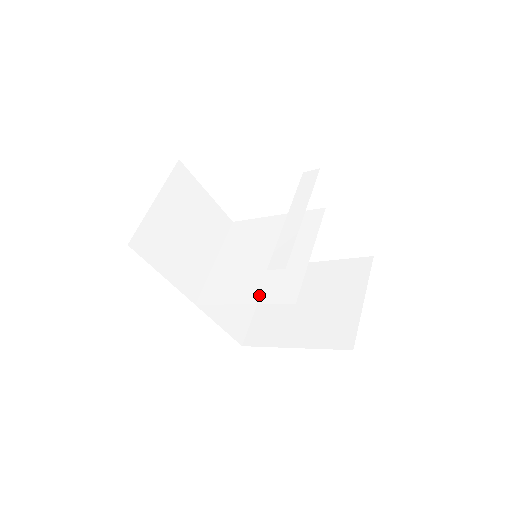
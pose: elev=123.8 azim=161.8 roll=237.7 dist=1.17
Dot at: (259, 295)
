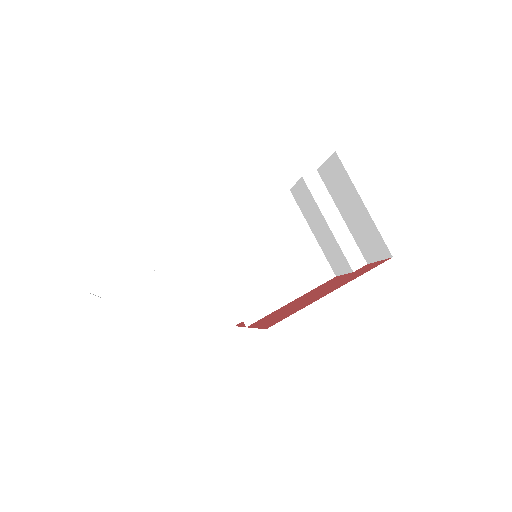
Dot at: (302, 286)
